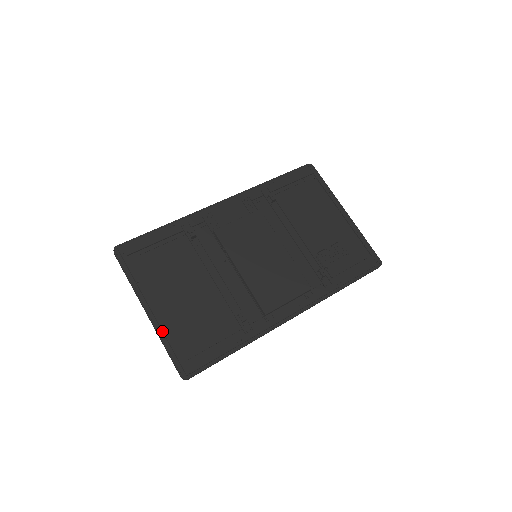
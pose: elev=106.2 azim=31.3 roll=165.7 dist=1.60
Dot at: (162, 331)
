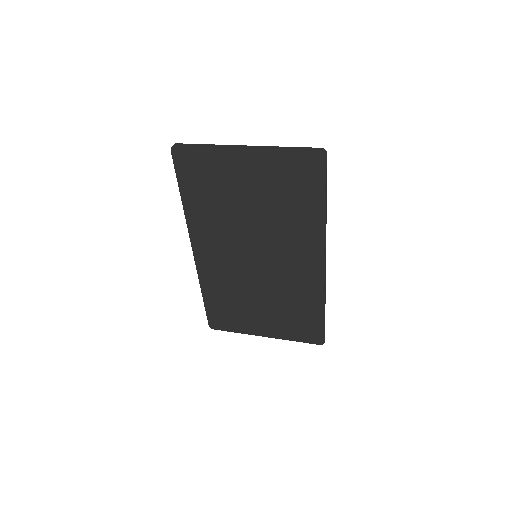
Dot at: occluded
